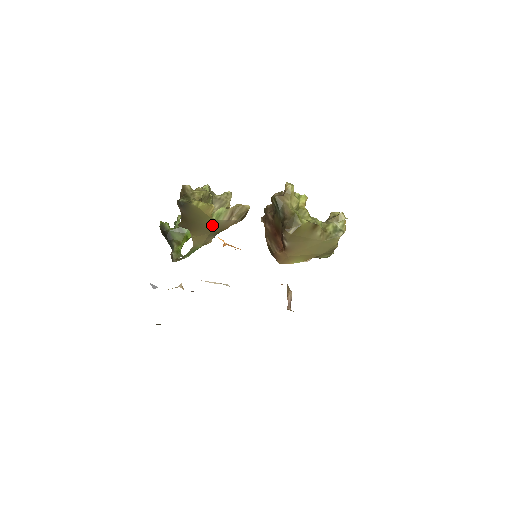
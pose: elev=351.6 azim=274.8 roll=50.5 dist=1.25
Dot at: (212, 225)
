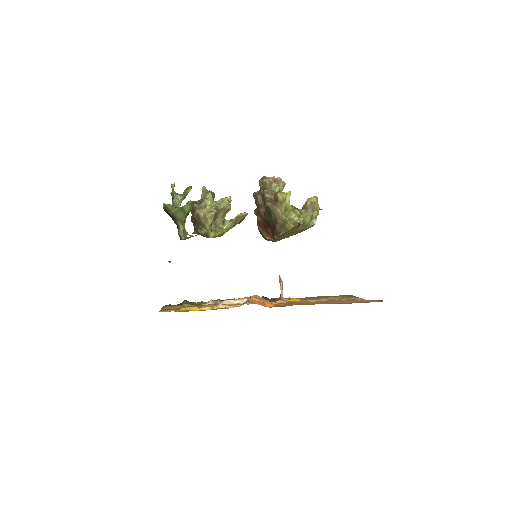
Dot at: occluded
